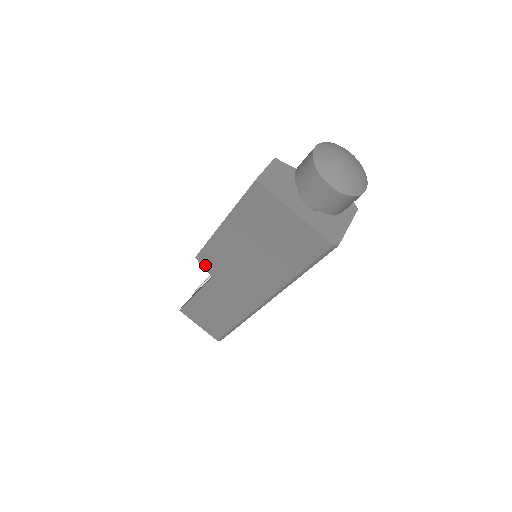
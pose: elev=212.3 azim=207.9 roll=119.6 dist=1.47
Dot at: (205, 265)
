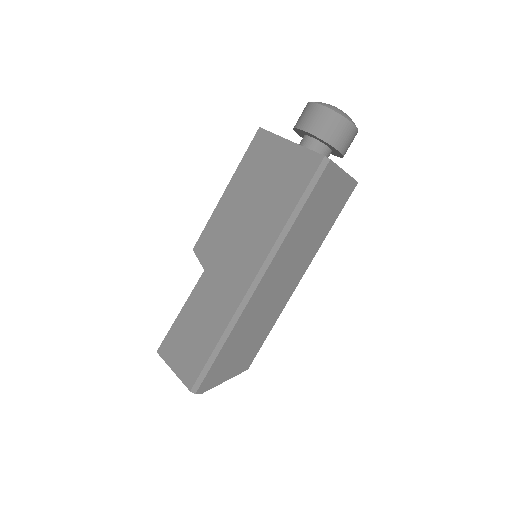
Dot at: (200, 255)
